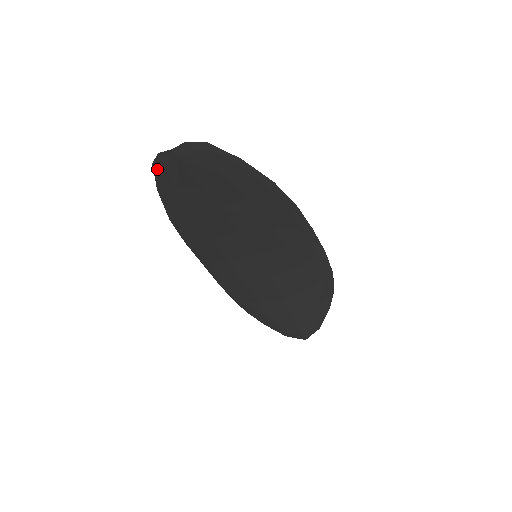
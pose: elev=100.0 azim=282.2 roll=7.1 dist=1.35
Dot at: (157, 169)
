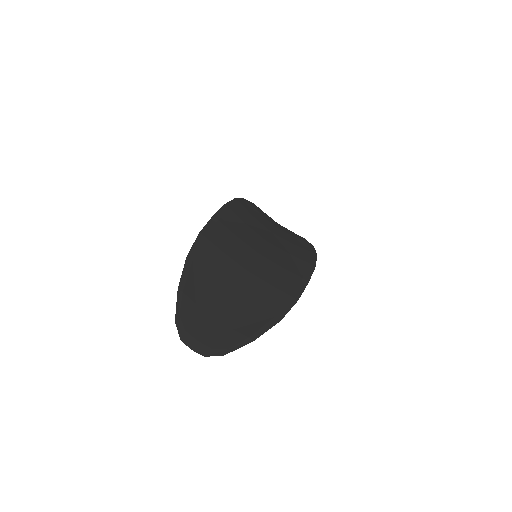
Dot at: (179, 319)
